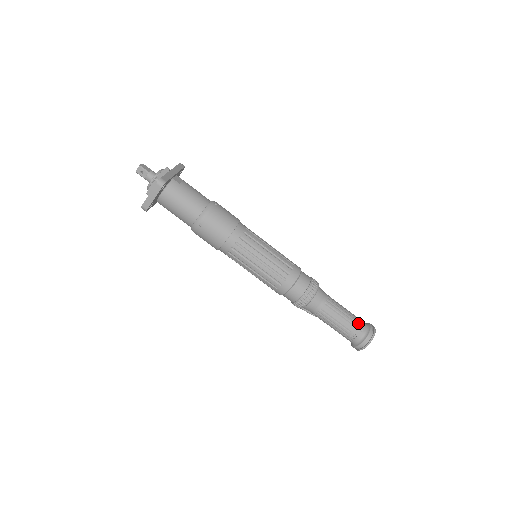
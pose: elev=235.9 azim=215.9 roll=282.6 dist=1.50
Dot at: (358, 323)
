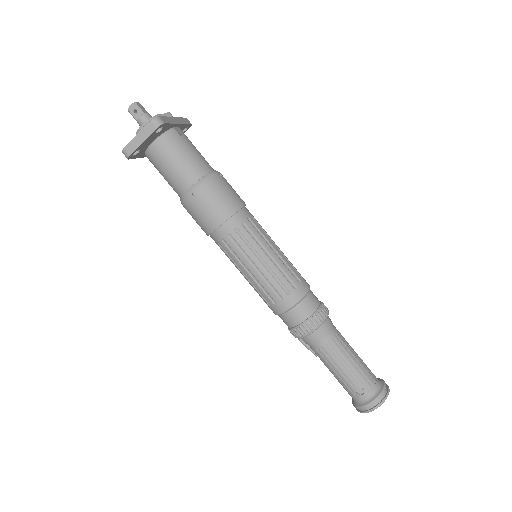
Dot at: (369, 375)
